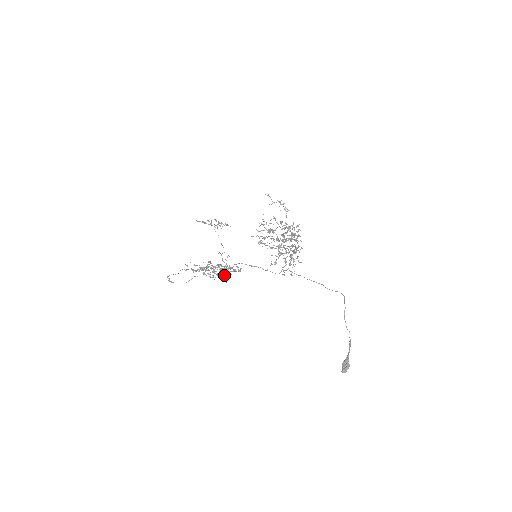
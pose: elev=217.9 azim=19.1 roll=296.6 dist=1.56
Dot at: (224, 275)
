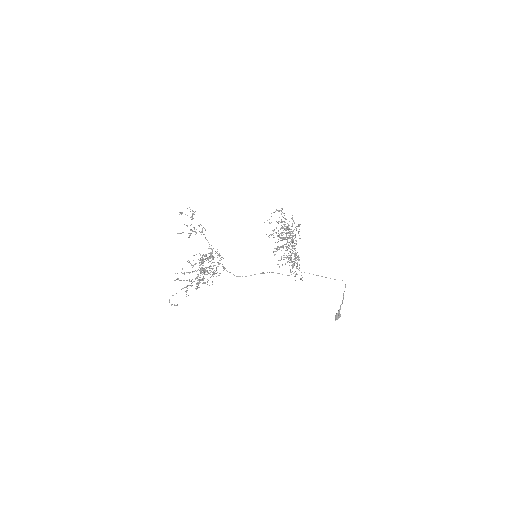
Dot at: occluded
